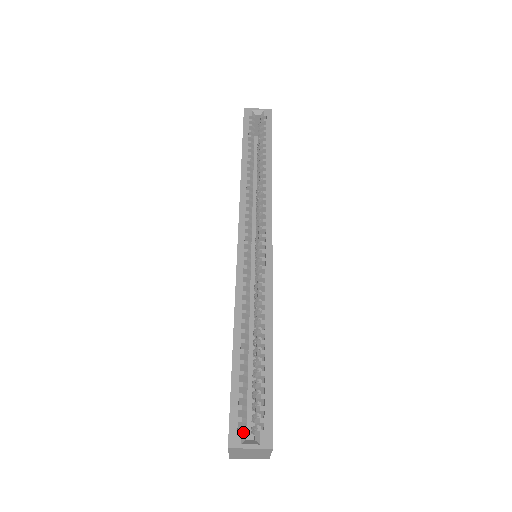
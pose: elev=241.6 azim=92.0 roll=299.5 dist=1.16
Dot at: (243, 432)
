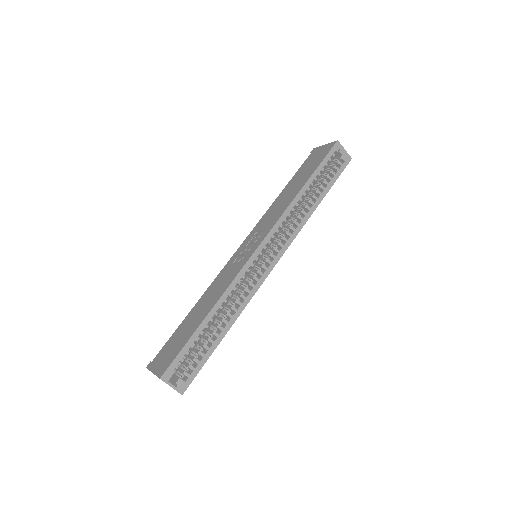
Dot at: (174, 375)
